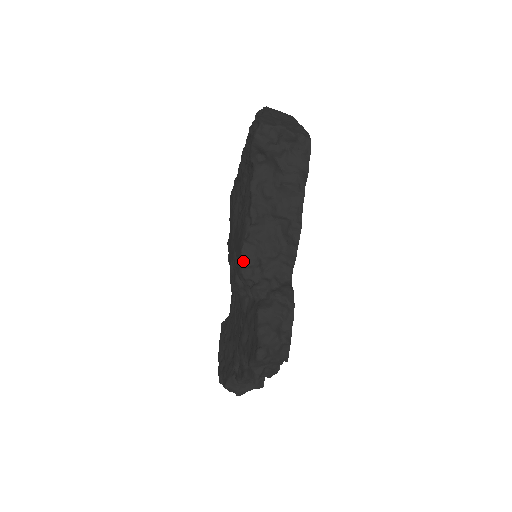
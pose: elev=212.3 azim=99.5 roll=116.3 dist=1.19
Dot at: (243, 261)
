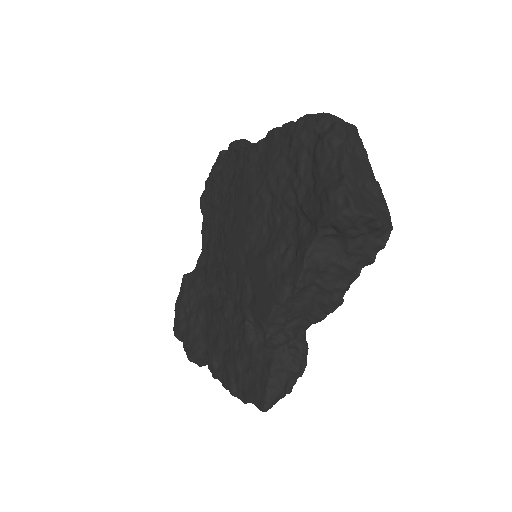
Dot at: (270, 321)
